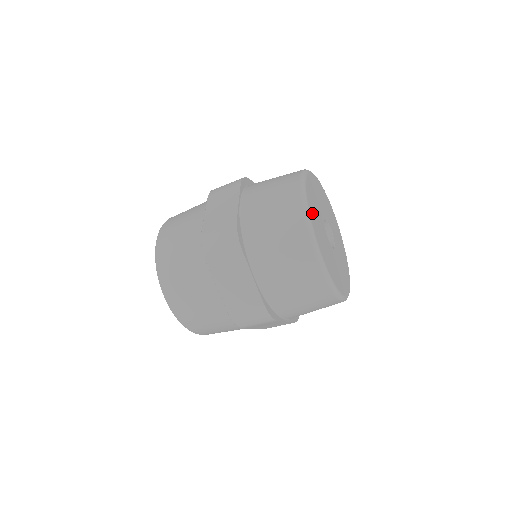
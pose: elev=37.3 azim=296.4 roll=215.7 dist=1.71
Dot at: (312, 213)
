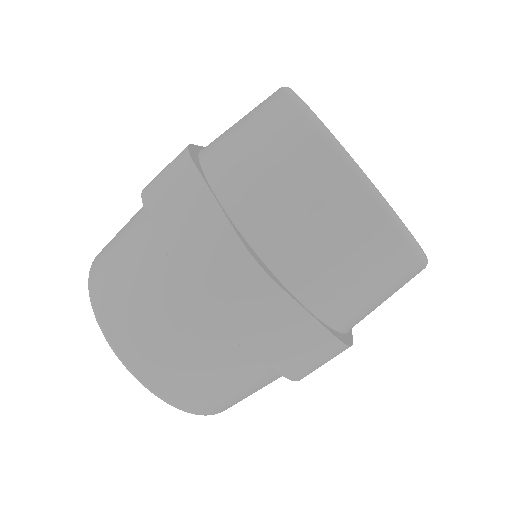
Dot at: occluded
